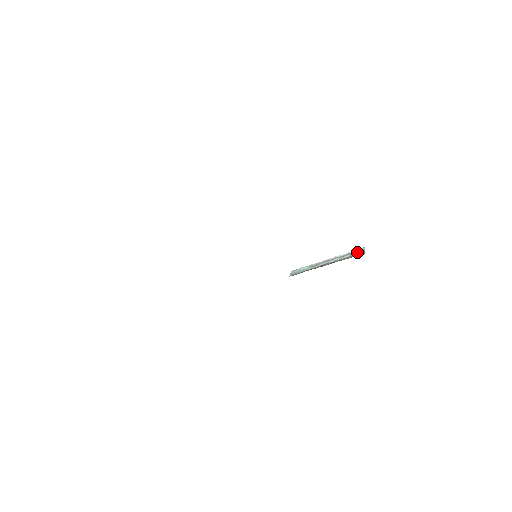
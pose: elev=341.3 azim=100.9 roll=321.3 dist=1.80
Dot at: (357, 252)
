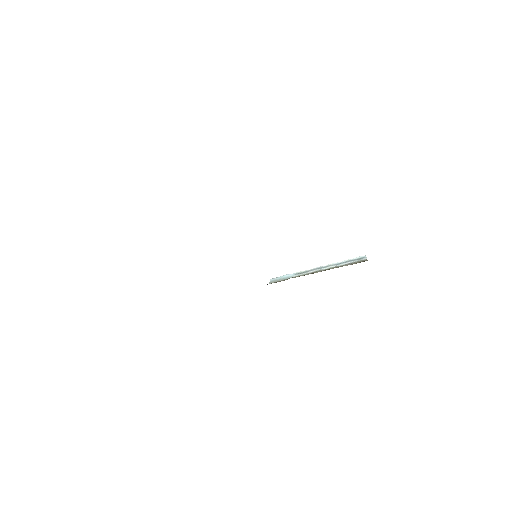
Dot at: (357, 260)
